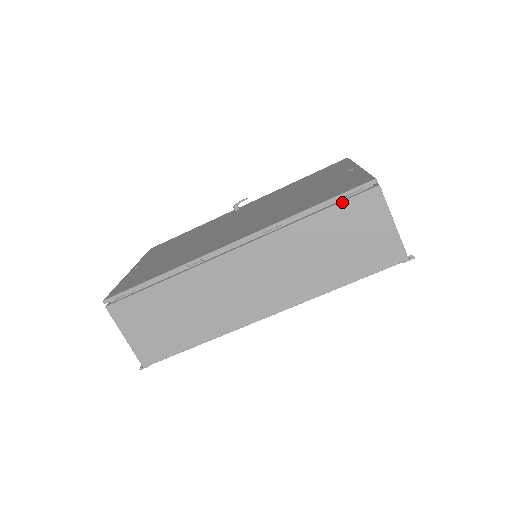
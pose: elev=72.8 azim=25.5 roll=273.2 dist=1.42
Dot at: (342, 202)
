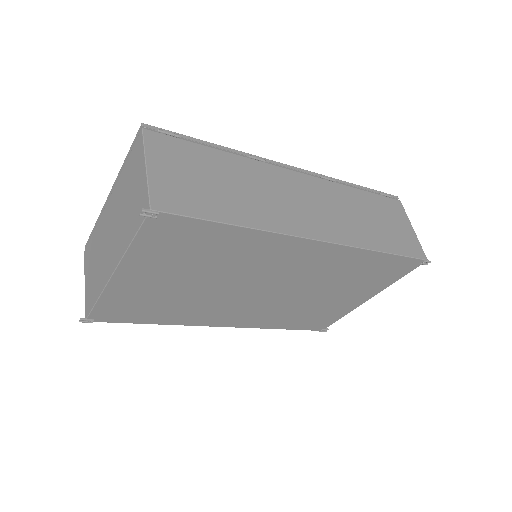
Dot at: (378, 194)
